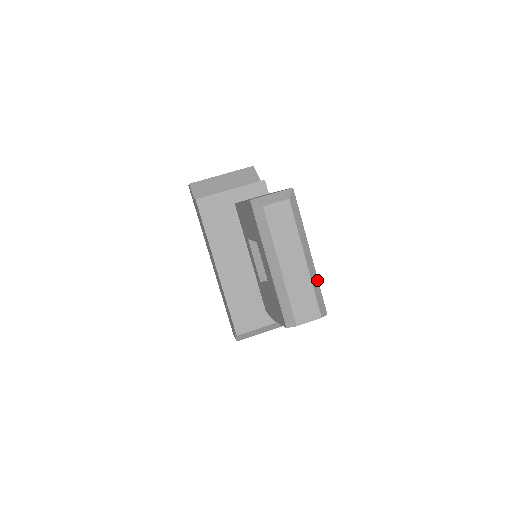
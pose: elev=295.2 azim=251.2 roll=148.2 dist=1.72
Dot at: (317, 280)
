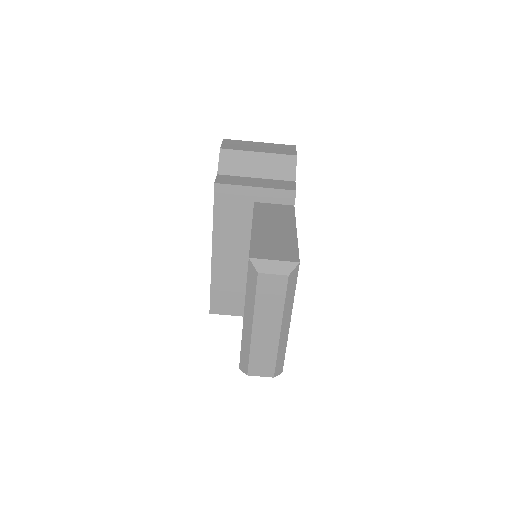
Dot at: (285, 346)
